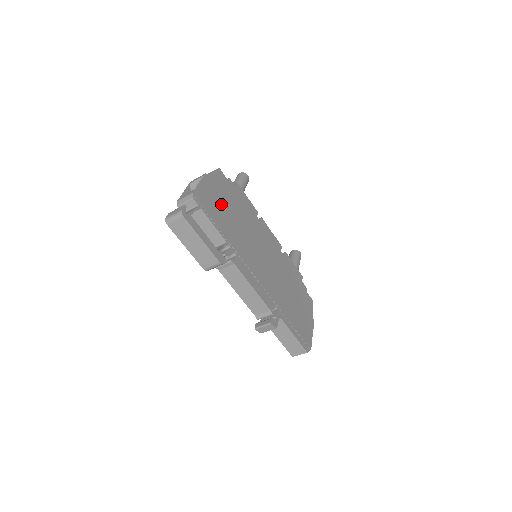
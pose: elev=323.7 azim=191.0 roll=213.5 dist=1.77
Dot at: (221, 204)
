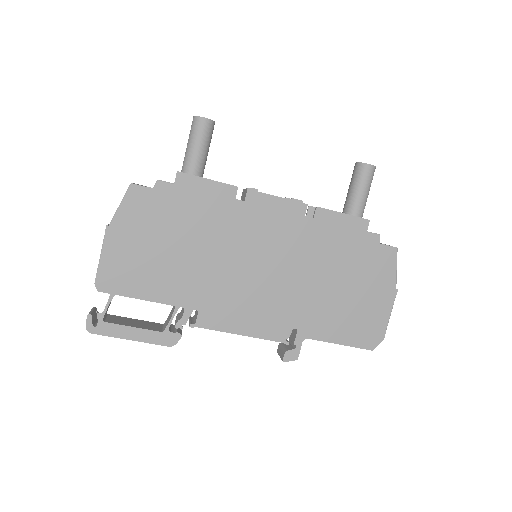
Dot at: (151, 251)
